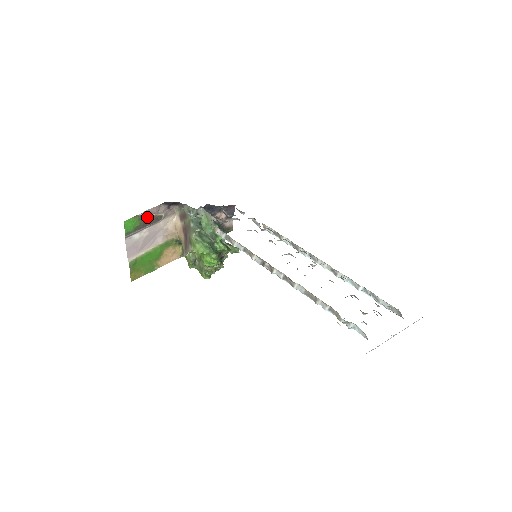
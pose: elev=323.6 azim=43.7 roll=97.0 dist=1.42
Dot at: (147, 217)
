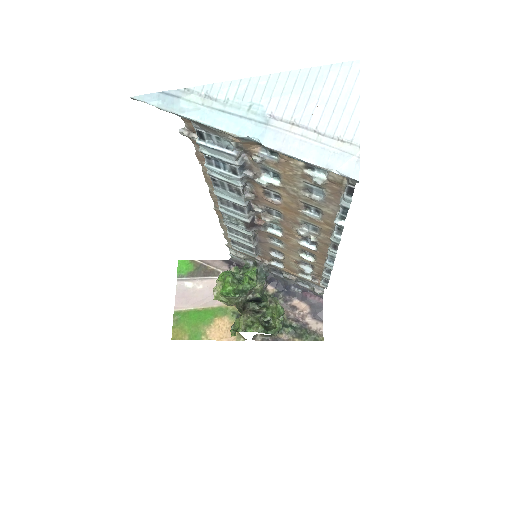
Dot at: (203, 267)
